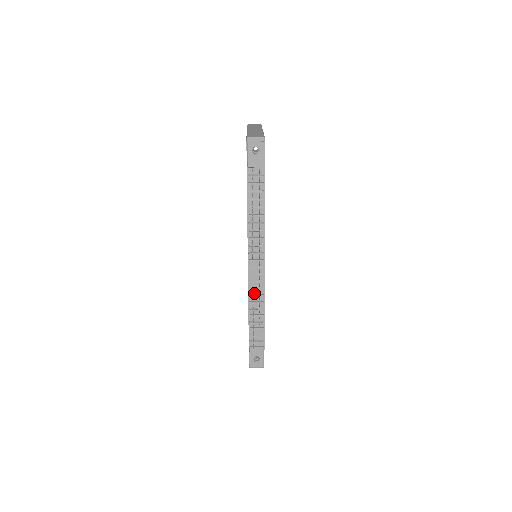
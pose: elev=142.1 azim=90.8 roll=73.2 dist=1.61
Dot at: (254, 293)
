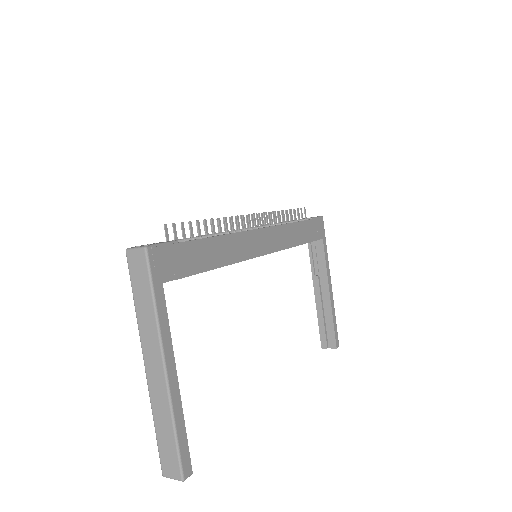
Dot at: occluded
